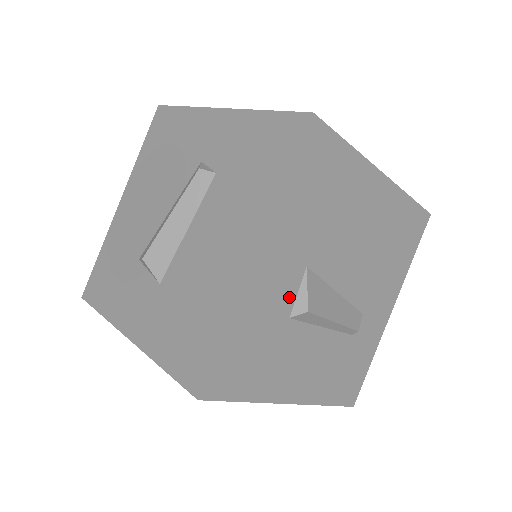
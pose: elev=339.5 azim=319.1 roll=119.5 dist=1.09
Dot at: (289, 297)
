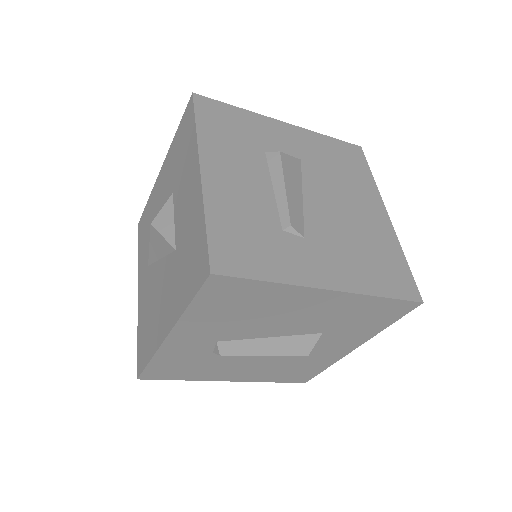
Dot at: (277, 150)
